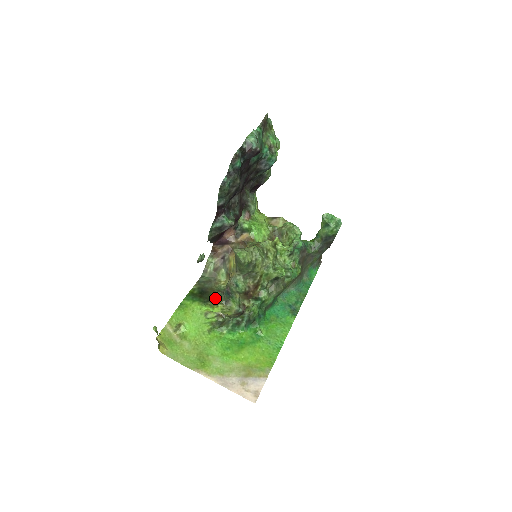
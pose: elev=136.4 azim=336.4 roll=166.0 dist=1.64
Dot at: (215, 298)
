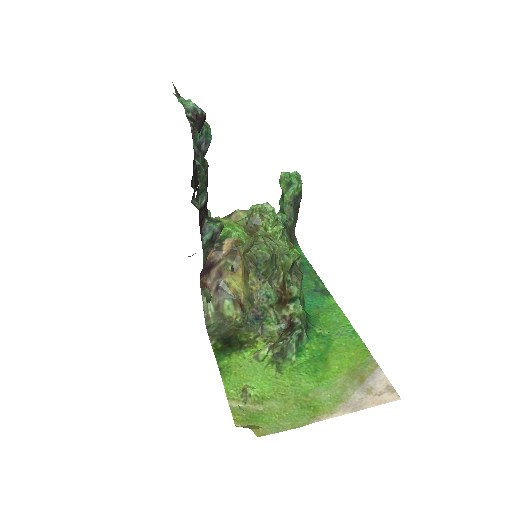
Dot at: (245, 336)
